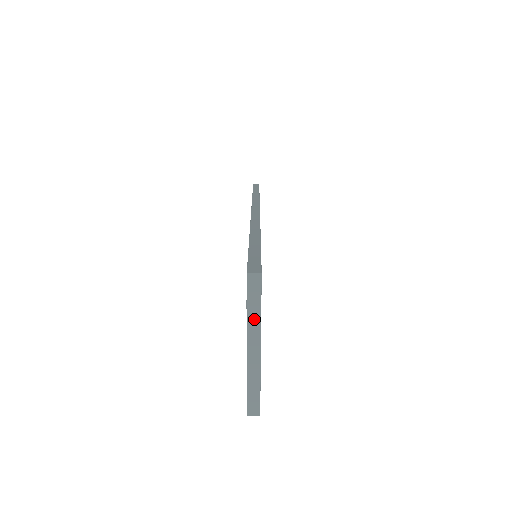
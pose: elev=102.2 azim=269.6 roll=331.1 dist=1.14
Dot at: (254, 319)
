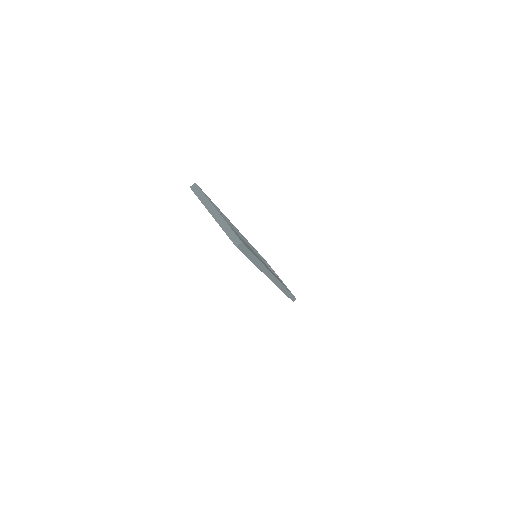
Dot at: (206, 202)
